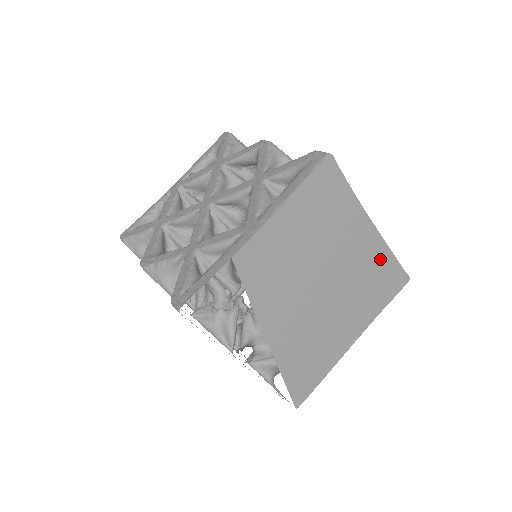
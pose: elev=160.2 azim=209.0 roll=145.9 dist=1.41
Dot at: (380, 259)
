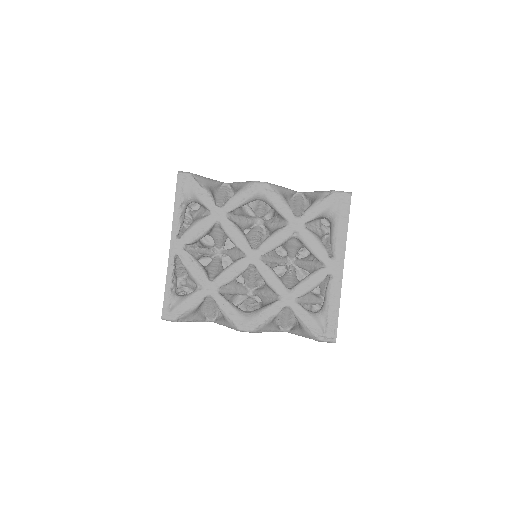
Dot at: occluded
